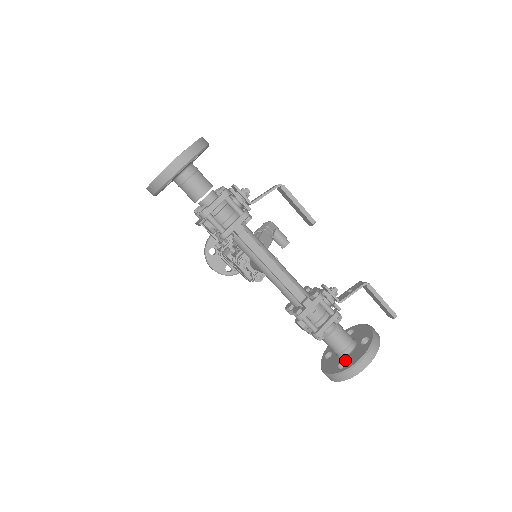
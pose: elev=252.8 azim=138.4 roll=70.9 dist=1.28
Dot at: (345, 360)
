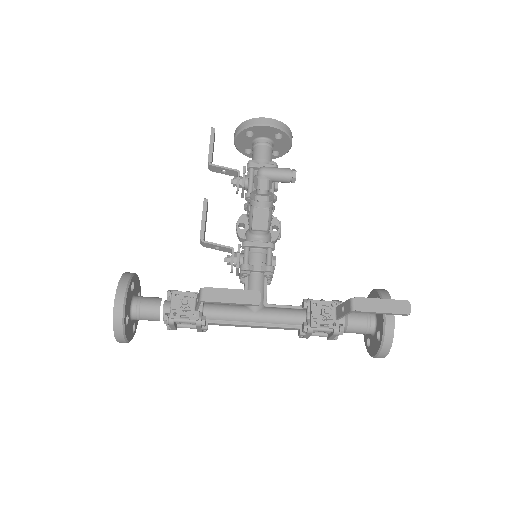
Dot at: occluded
